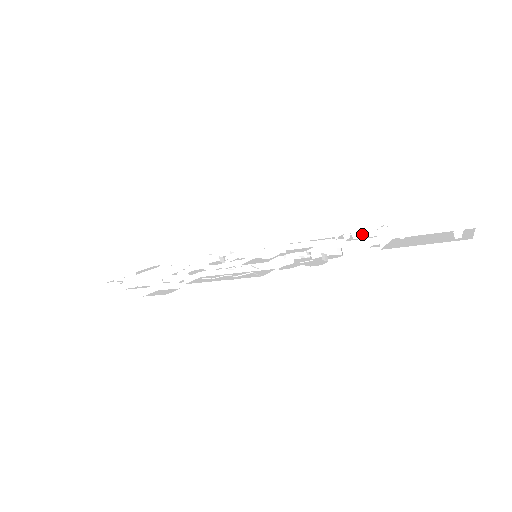
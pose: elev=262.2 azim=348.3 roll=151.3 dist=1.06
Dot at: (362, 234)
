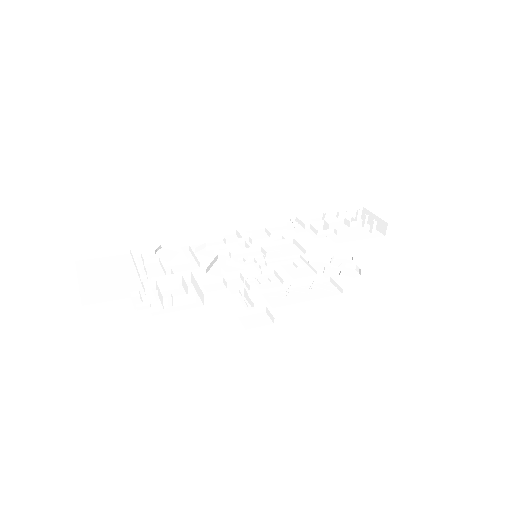
Dot at: (324, 232)
